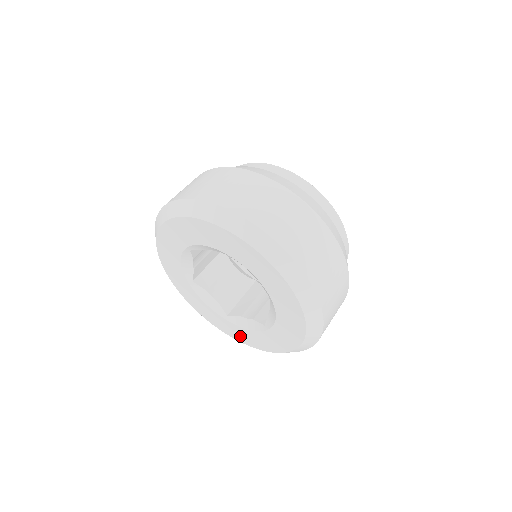
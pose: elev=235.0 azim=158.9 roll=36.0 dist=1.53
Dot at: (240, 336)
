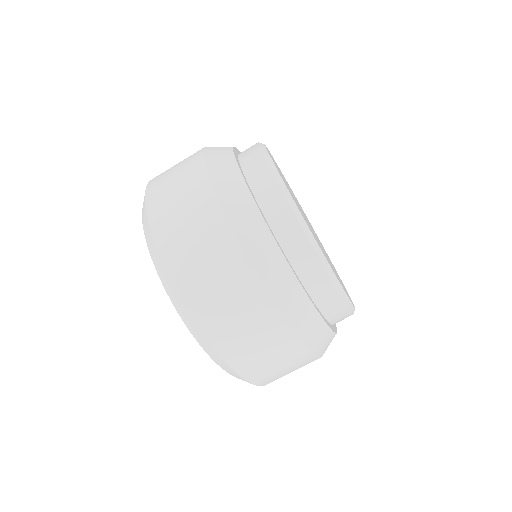
Dot at: occluded
